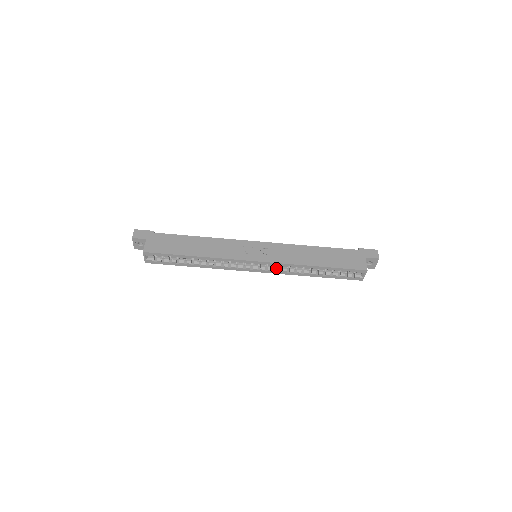
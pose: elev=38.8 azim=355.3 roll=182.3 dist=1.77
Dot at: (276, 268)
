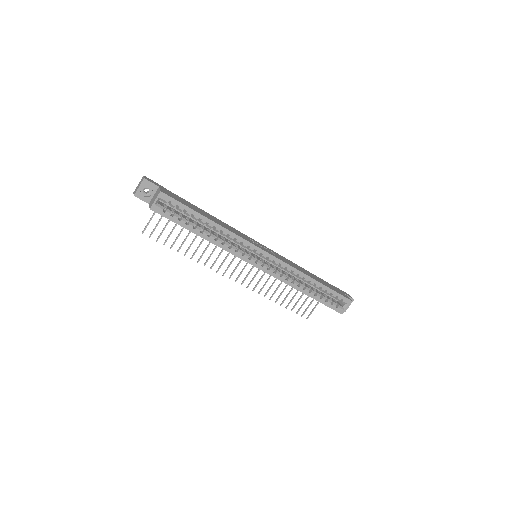
Dot at: (278, 270)
